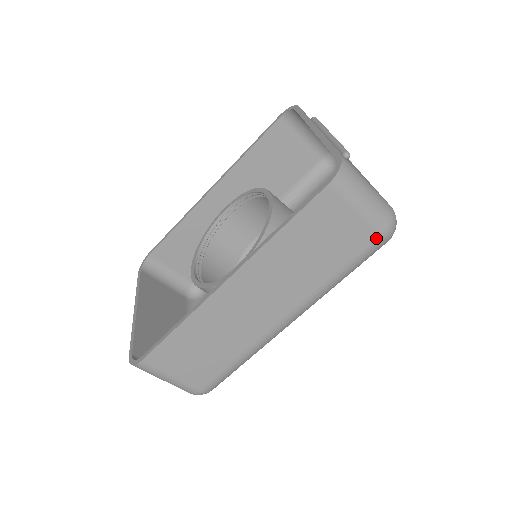
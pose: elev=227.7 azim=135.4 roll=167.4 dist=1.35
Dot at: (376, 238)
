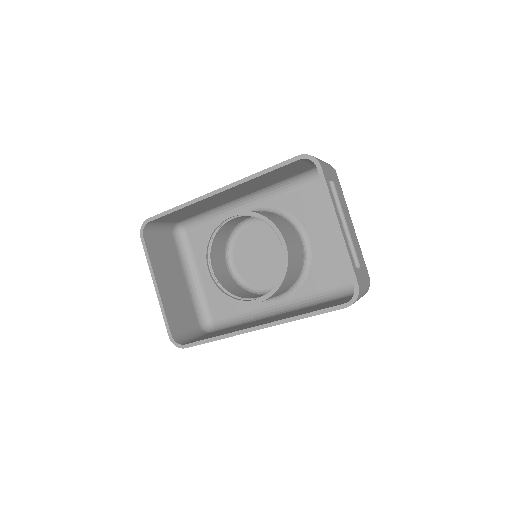
Dot at: occluded
